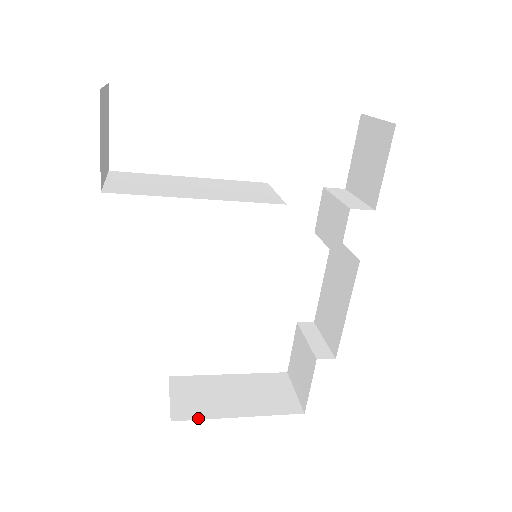
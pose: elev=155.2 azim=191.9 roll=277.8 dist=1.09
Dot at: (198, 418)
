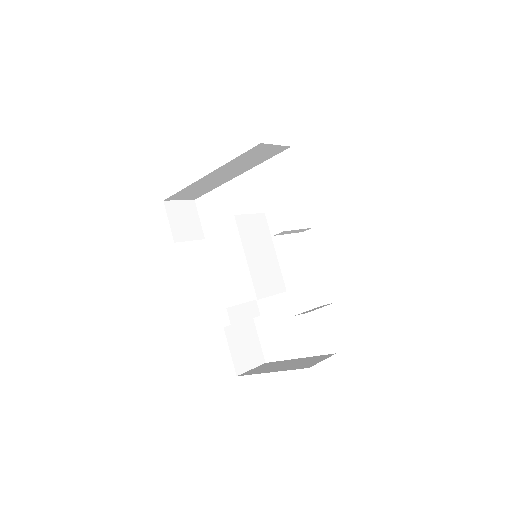
Dot at: (250, 374)
